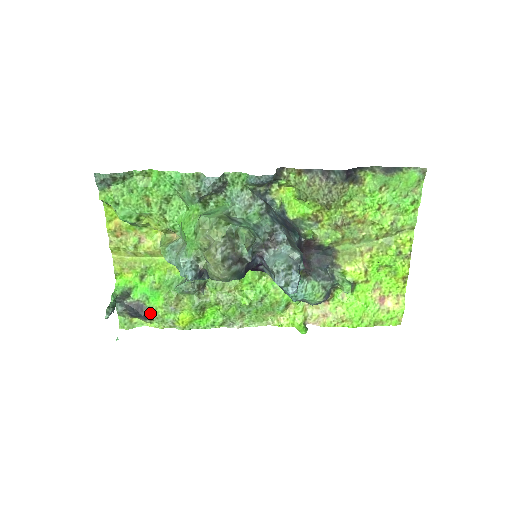
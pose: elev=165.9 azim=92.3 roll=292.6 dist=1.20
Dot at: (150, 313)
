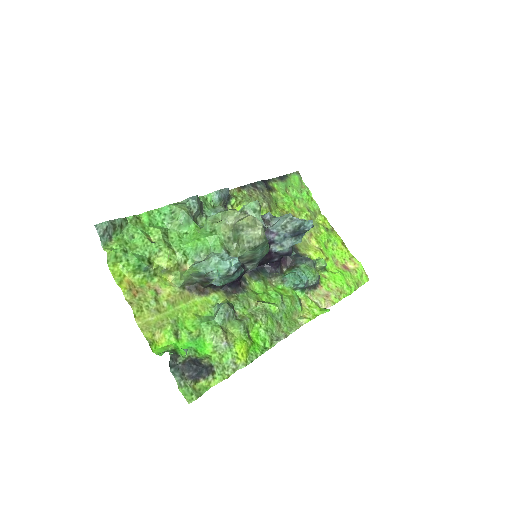
Dot at: (208, 363)
